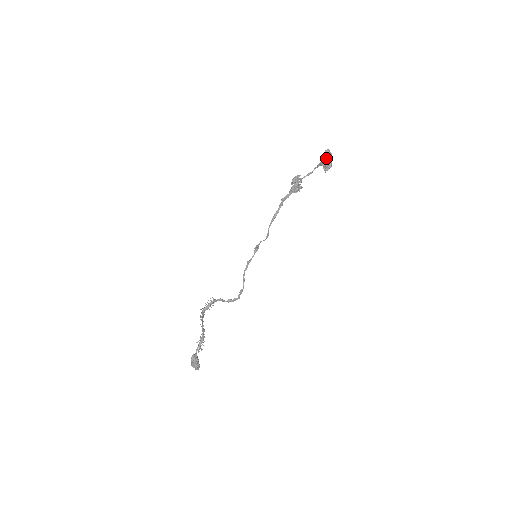
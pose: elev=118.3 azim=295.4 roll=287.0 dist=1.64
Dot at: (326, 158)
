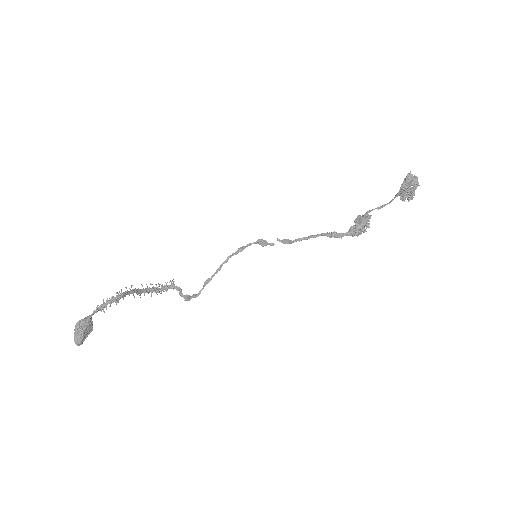
Dot at: (409, 185)
